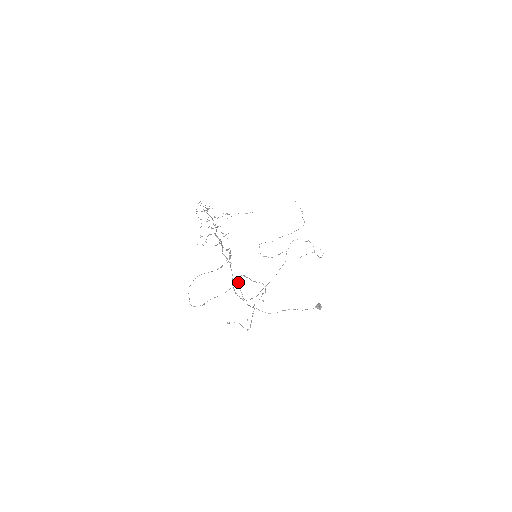
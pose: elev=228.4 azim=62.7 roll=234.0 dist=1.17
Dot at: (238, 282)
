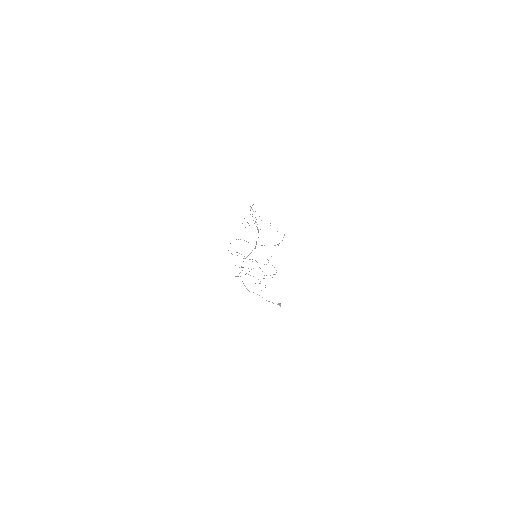
Dot at: occluded
